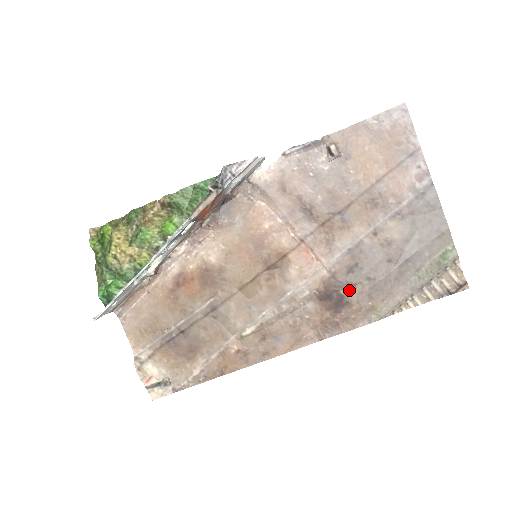
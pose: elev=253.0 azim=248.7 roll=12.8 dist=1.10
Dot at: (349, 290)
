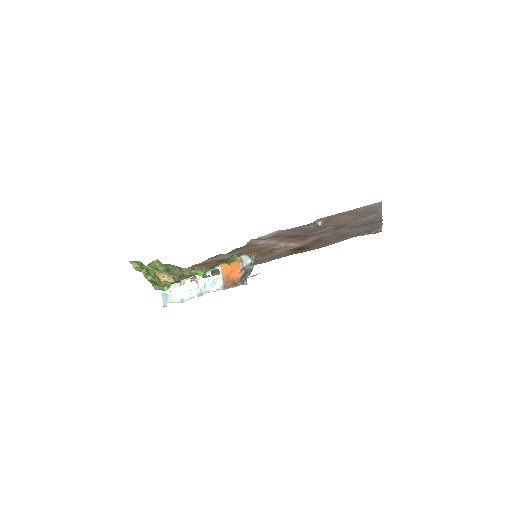
Dot at: (311, 246)
